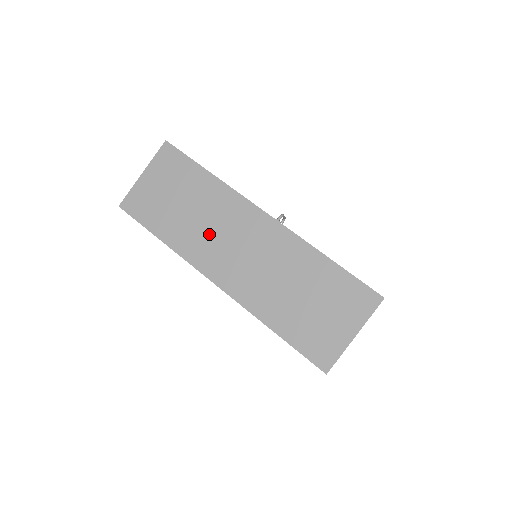
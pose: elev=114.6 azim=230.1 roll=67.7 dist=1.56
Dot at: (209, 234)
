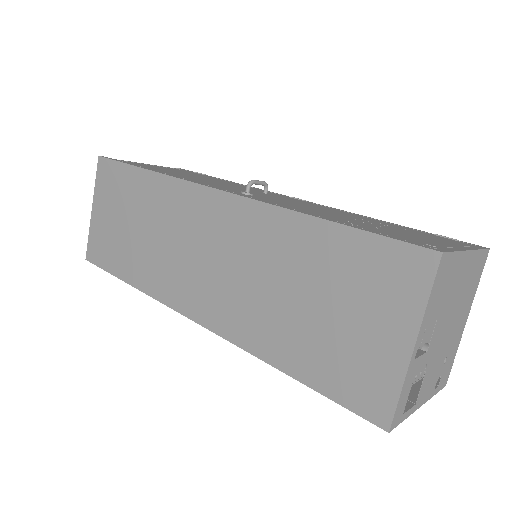
Dot at: (168, 253)
